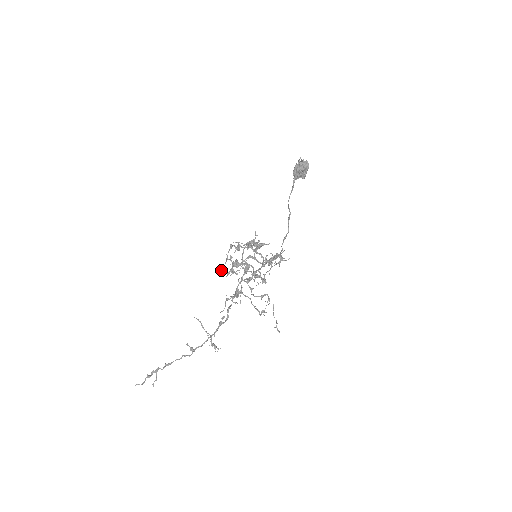
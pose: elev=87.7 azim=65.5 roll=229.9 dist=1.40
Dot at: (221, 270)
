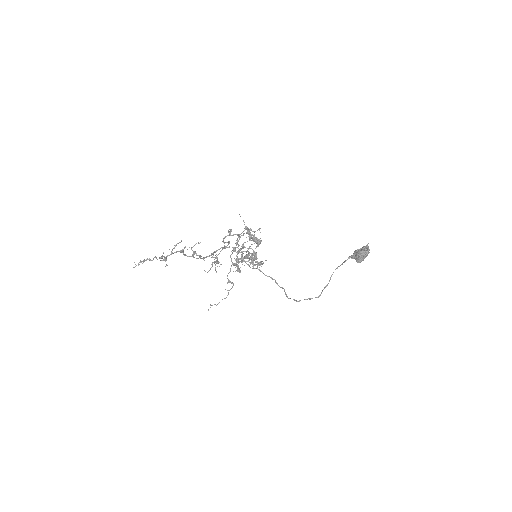
Dot at: (237, 252)
